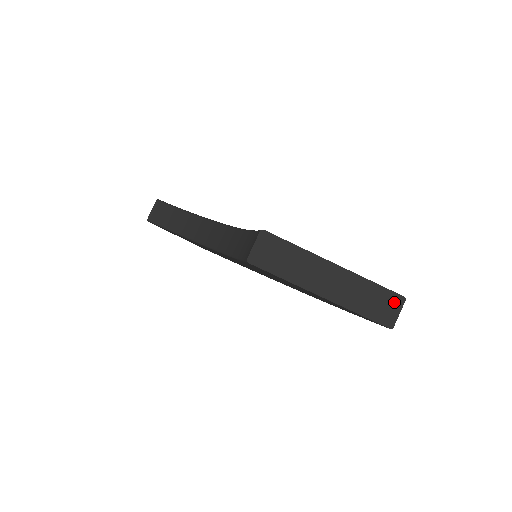
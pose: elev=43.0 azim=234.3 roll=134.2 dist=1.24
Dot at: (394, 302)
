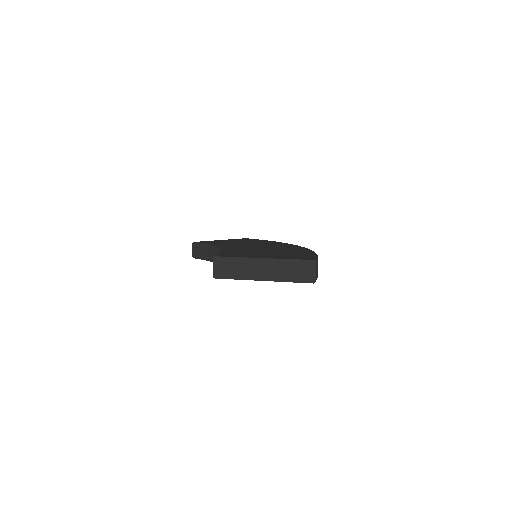
Dot at: (309, 266)
